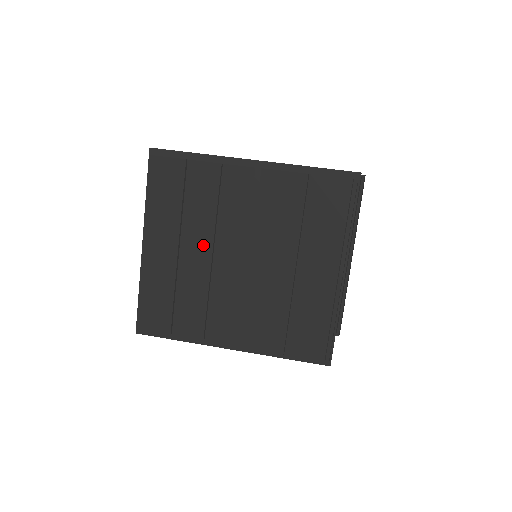
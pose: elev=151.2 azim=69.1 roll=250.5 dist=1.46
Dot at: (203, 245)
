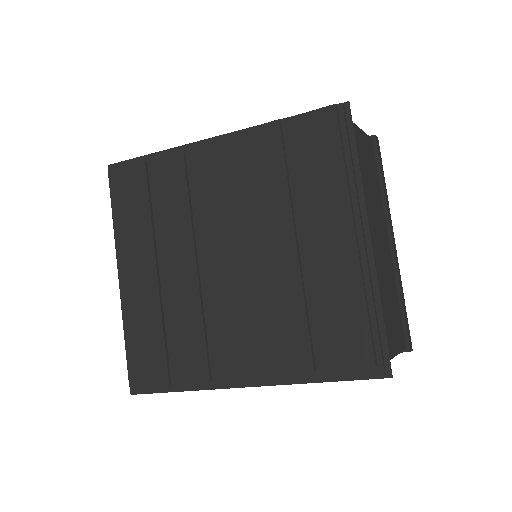
Dot at: (183, 255)
